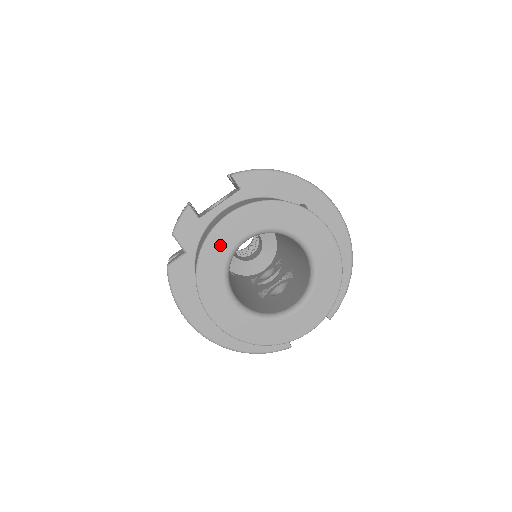
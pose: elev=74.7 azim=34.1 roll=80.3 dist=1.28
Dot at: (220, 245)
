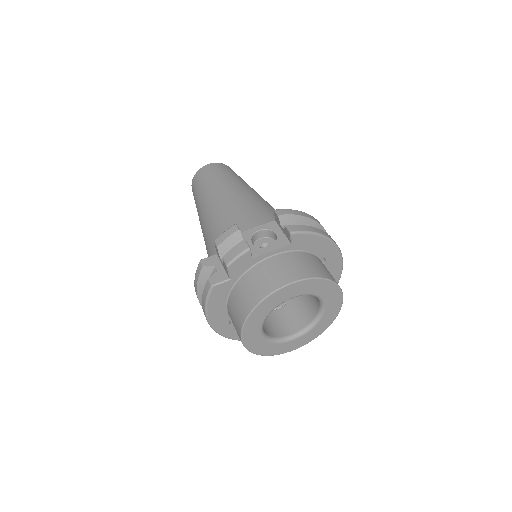
Dot at: (274, 301)
